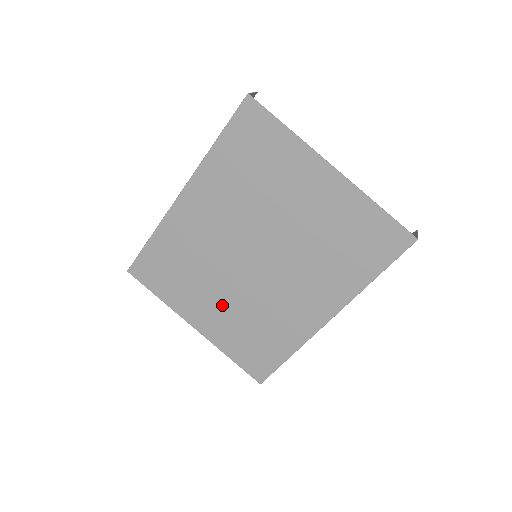
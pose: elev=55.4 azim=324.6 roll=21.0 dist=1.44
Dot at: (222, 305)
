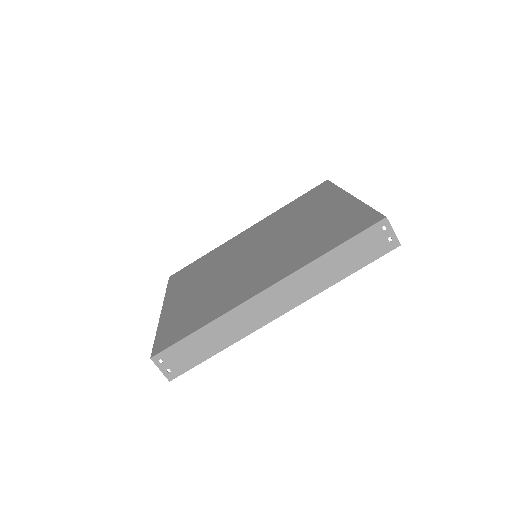
Dot at: (199, 289)
